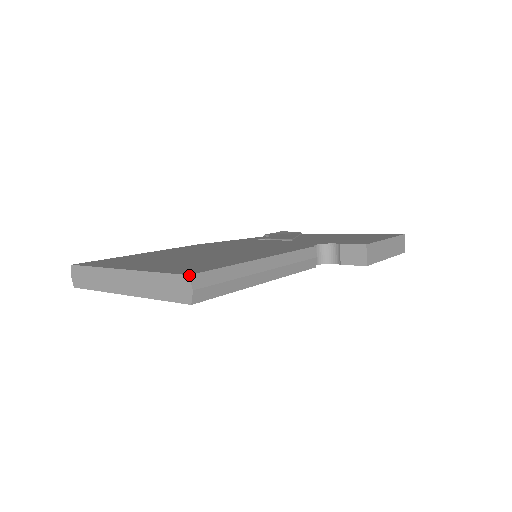
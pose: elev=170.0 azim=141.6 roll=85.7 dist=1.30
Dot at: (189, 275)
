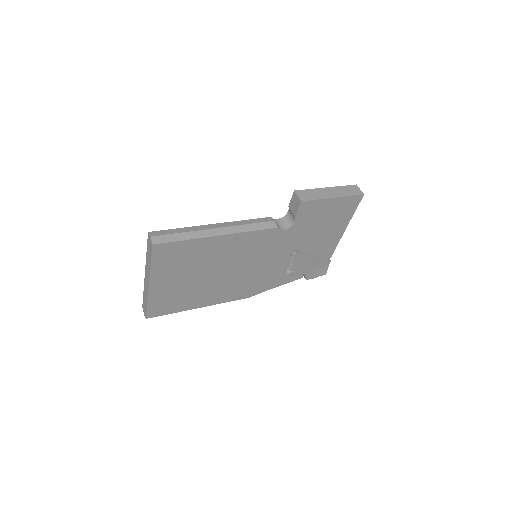
Dot at: (148, 232)
